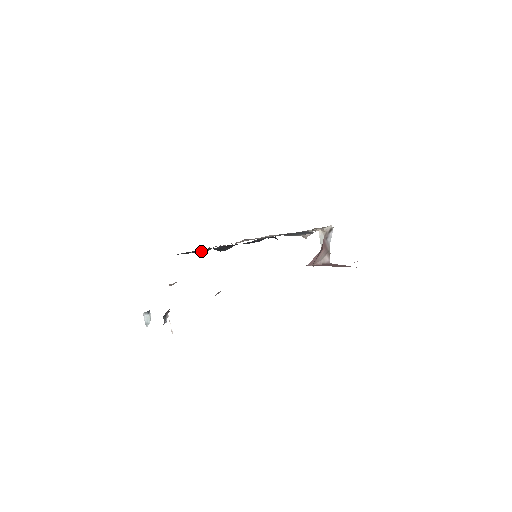
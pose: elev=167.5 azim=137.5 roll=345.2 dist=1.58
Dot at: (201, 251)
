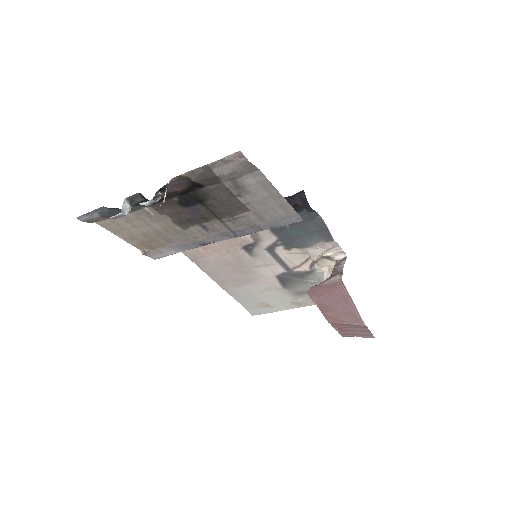
Dot at: occluded
